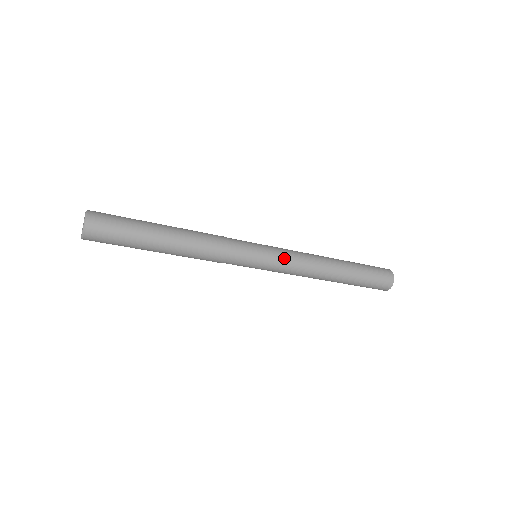
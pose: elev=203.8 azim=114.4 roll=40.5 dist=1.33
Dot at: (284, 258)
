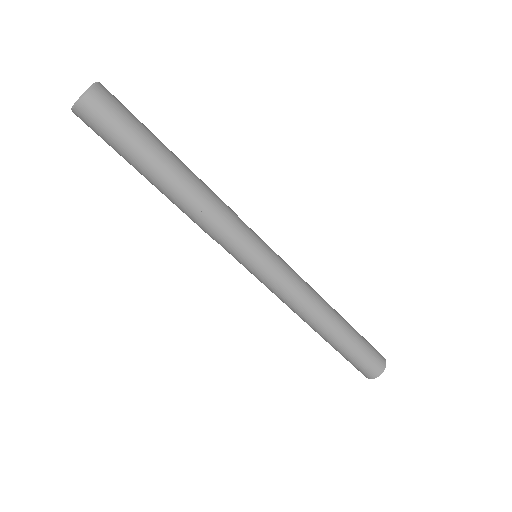
Dot at: (287, 264)
